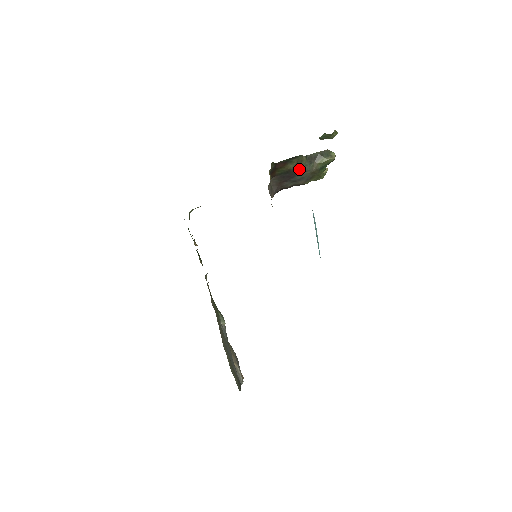
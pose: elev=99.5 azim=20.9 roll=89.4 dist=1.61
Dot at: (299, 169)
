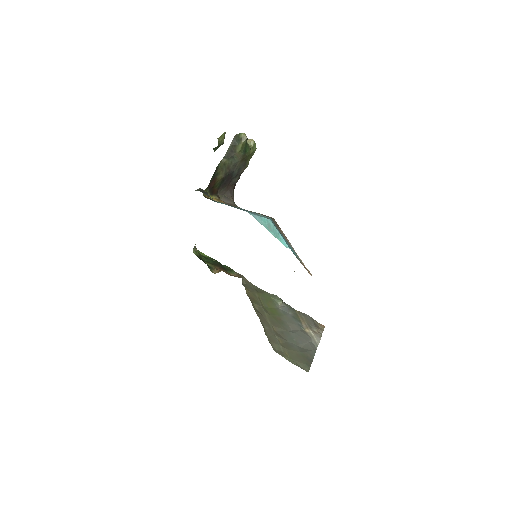
Dot at: (229, 169)
